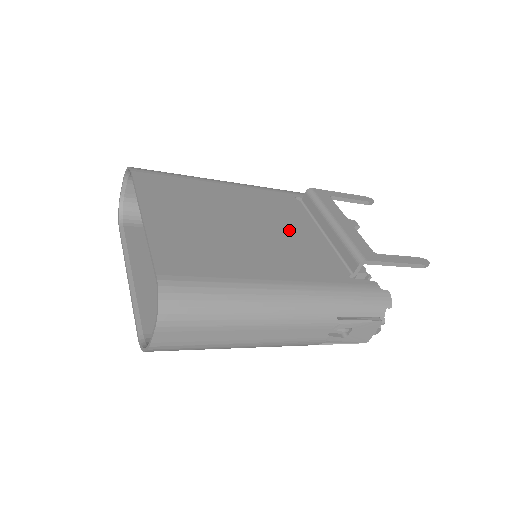
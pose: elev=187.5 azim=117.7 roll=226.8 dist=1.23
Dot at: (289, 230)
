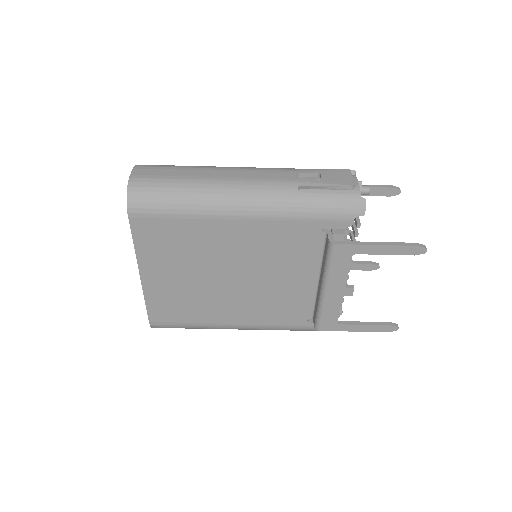
Dot at: occluded
